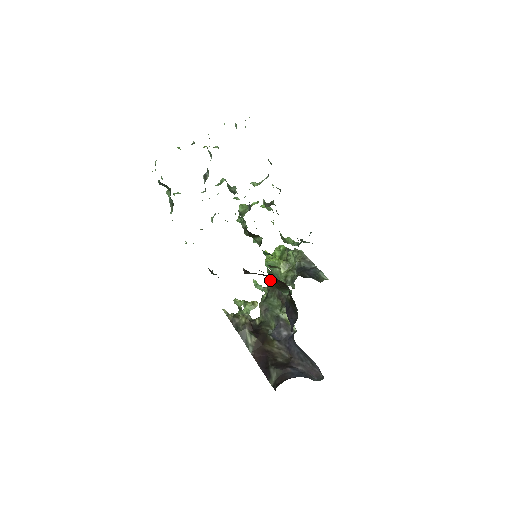
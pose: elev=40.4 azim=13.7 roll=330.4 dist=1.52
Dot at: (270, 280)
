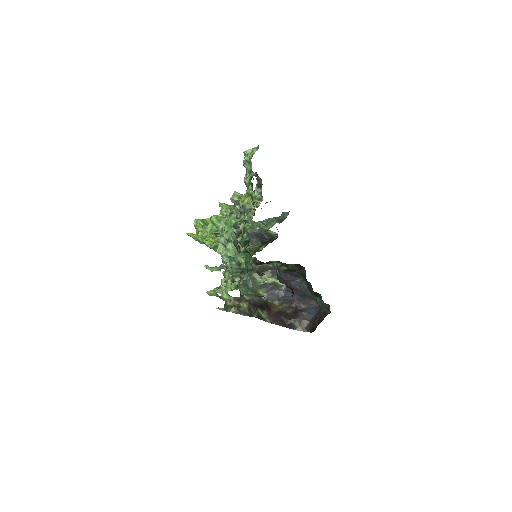
Dot at: occluded
